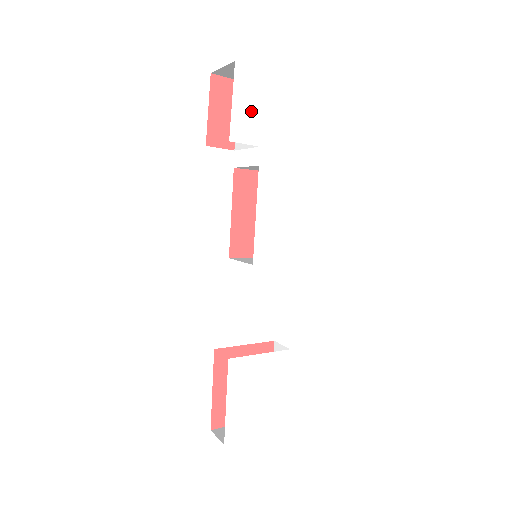
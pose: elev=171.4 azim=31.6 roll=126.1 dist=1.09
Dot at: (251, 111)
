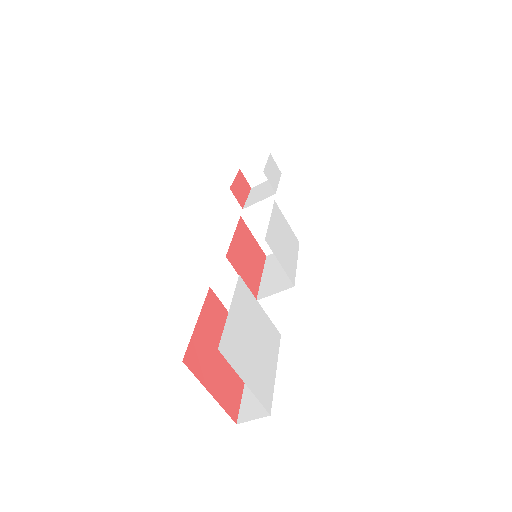
Dot at: (274, 177)
